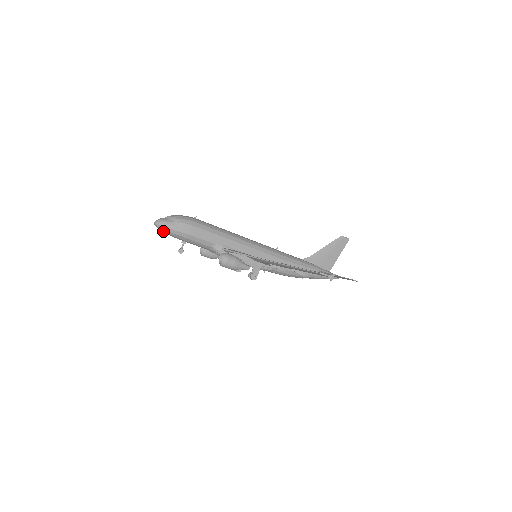
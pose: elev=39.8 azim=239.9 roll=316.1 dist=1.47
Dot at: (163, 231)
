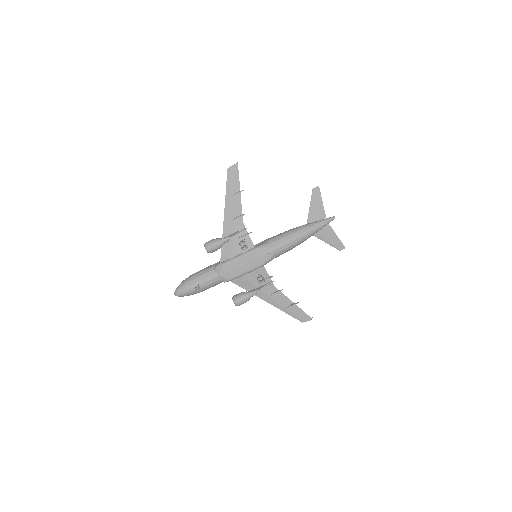
Dot at: (180, 291)
